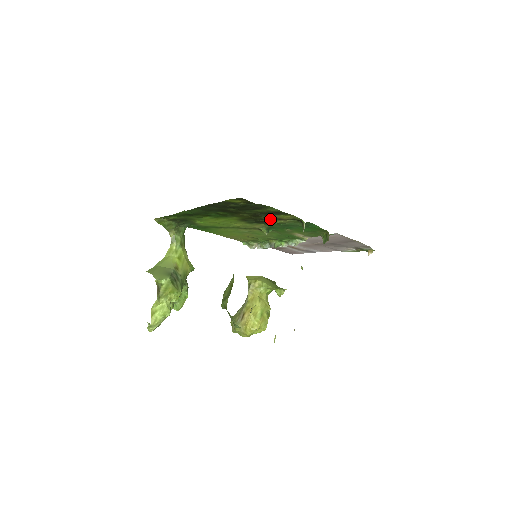
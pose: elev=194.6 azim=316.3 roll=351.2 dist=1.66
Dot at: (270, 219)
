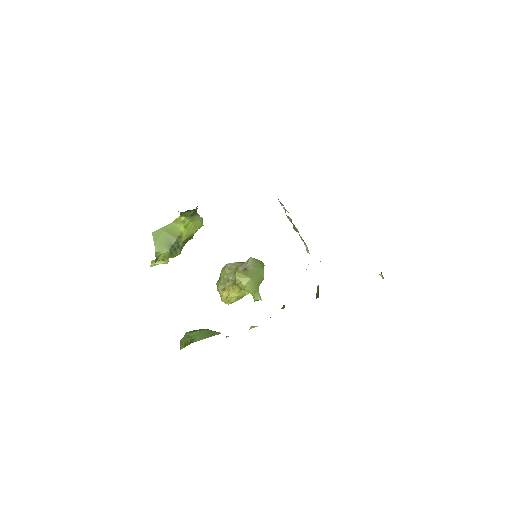
Dot at: occluded
